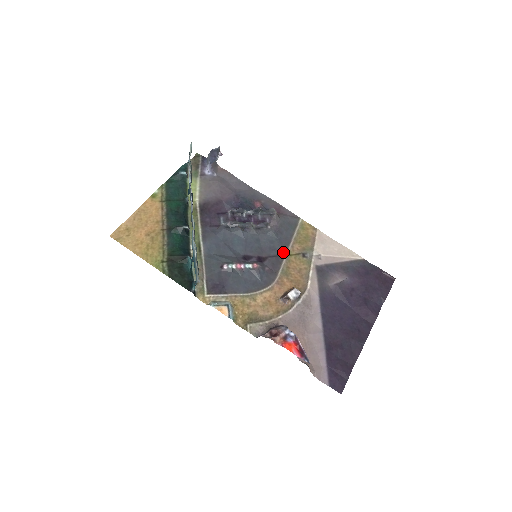
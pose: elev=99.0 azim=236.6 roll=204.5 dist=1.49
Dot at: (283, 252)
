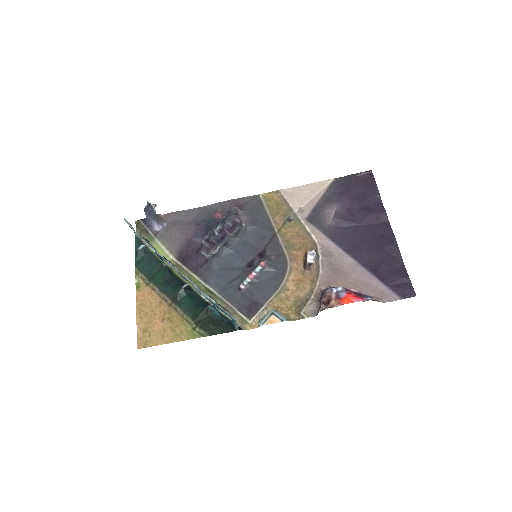
Dot at: (272, 233)
